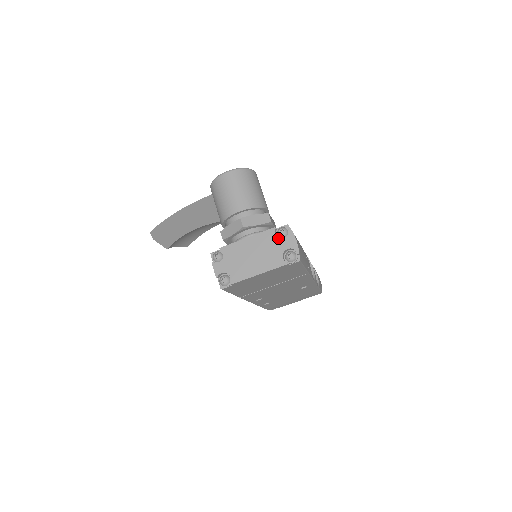
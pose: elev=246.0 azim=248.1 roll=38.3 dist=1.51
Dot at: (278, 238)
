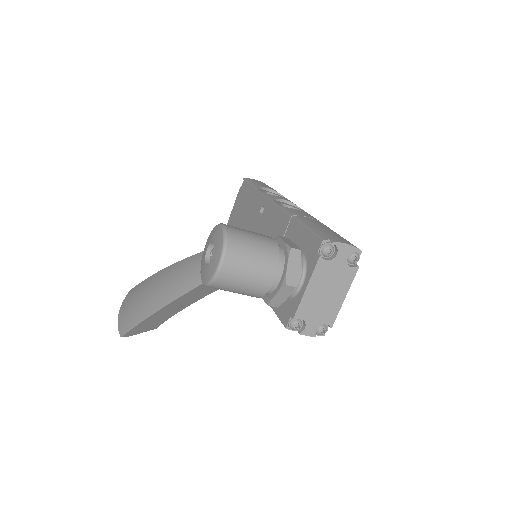
Dot at: (332, 260)
